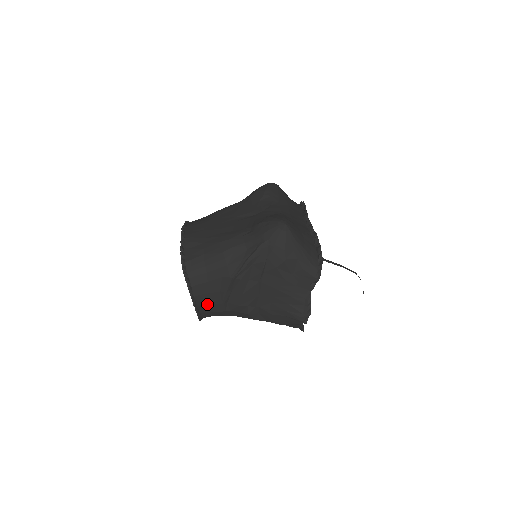
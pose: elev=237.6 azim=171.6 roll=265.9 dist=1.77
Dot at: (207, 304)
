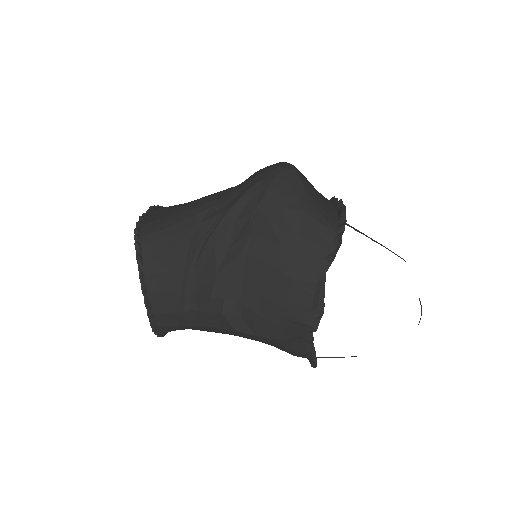
Dot at: (164, 294)
